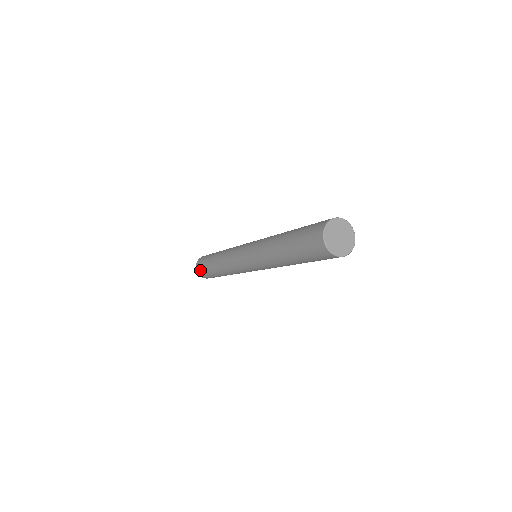
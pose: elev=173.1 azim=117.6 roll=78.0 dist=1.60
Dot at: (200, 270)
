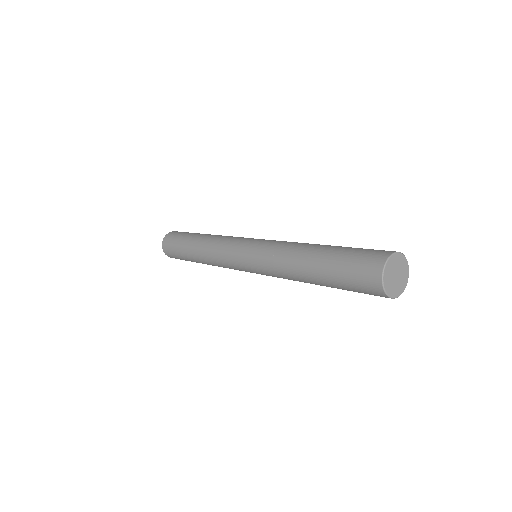
Dot at: (168, 243)
